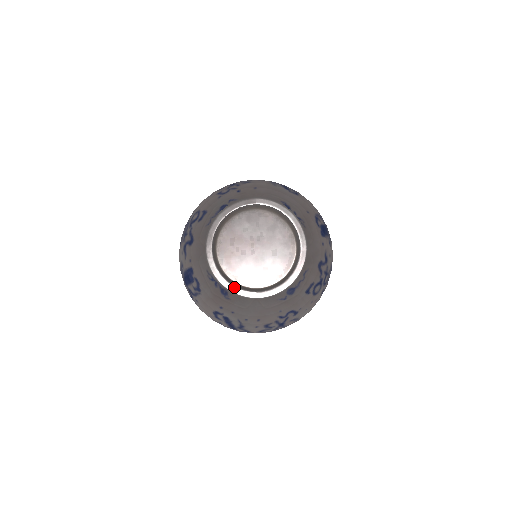
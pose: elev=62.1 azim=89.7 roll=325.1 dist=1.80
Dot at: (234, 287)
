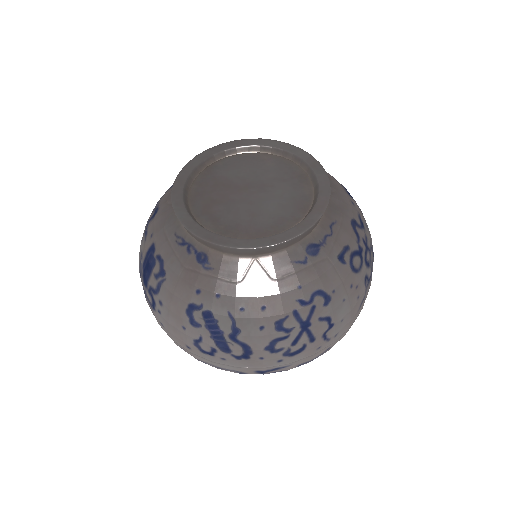
Dot at: (217, 236)
